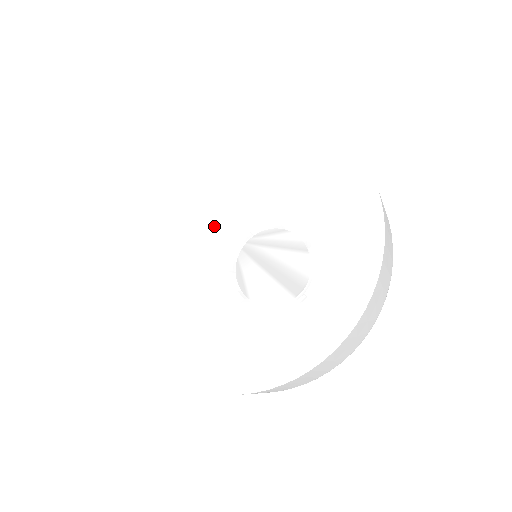
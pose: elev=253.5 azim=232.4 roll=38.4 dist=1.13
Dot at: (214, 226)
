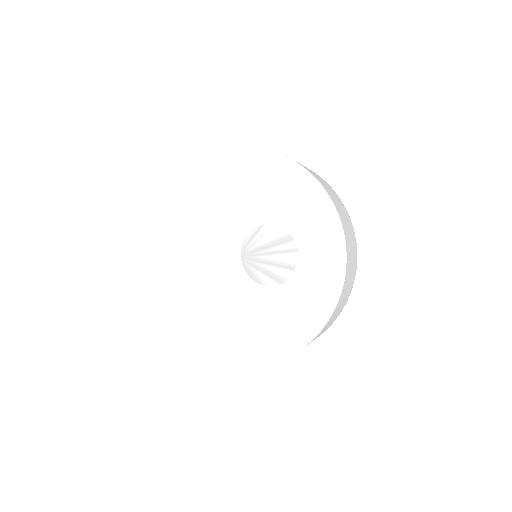
Dot at: (227, 240)
